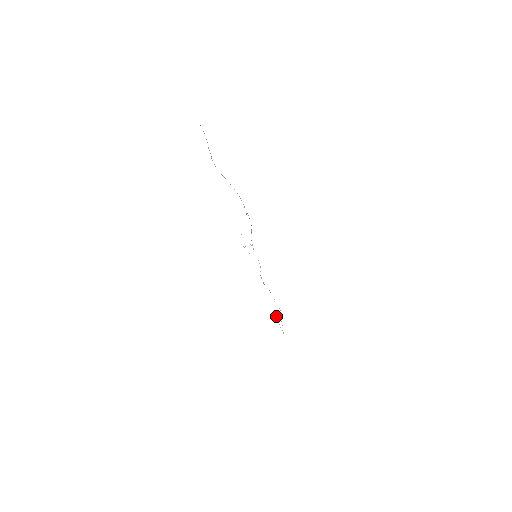
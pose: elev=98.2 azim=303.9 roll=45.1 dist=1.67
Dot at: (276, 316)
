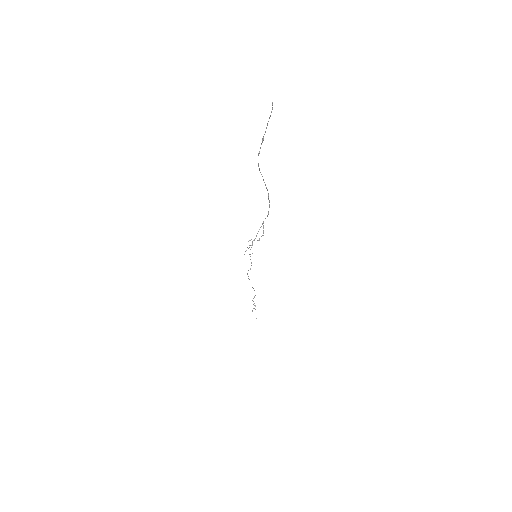
Dot at: occluded
